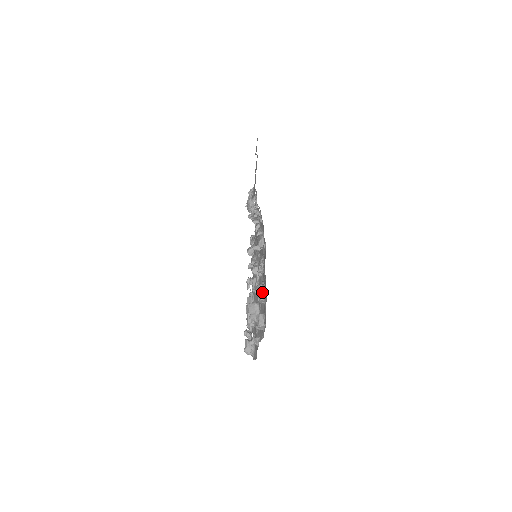
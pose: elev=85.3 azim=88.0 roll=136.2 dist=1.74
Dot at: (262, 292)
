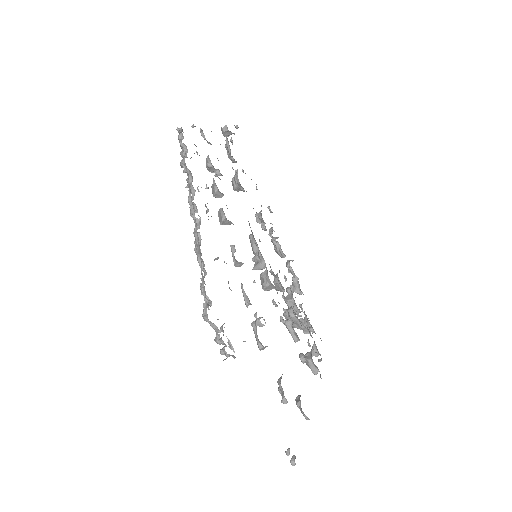
Dot at: (303, 415)
